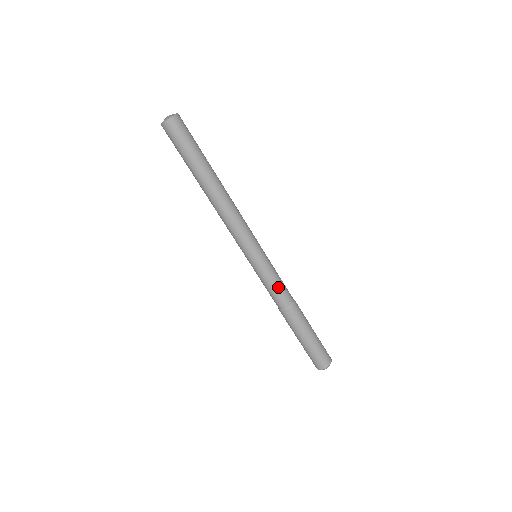
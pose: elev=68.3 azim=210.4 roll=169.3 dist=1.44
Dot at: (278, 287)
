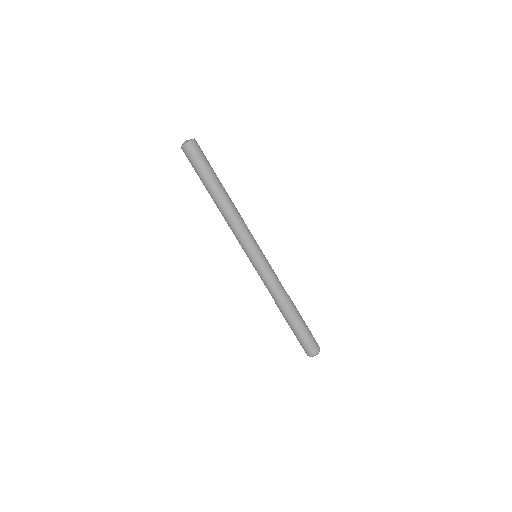
Dot at: (277, 280)
